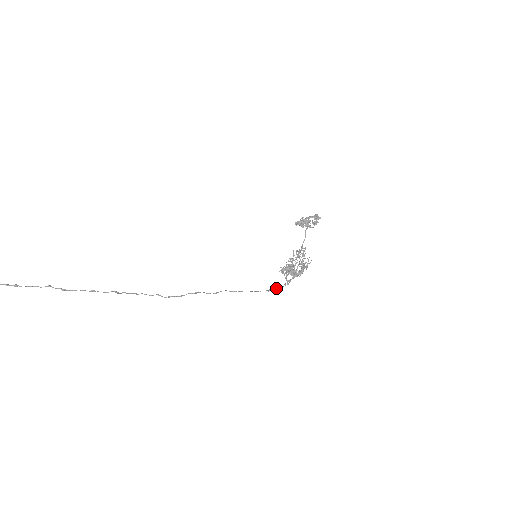
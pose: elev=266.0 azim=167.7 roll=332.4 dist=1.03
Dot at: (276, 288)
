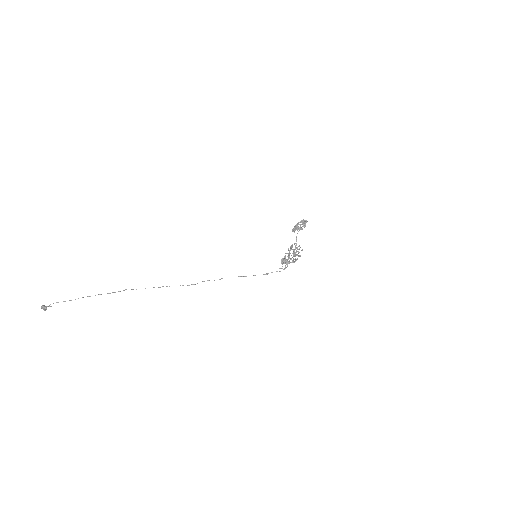
Dot at: (272, 272)
